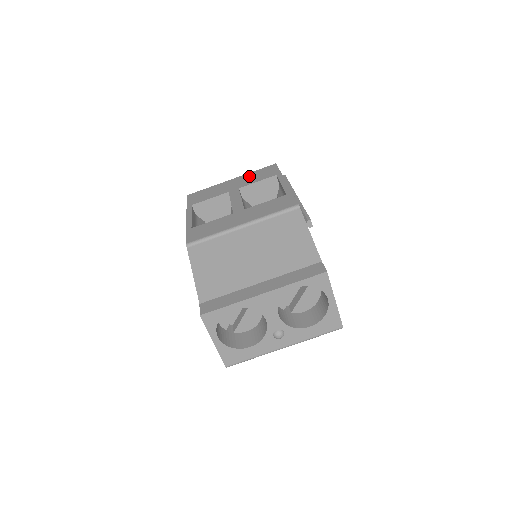
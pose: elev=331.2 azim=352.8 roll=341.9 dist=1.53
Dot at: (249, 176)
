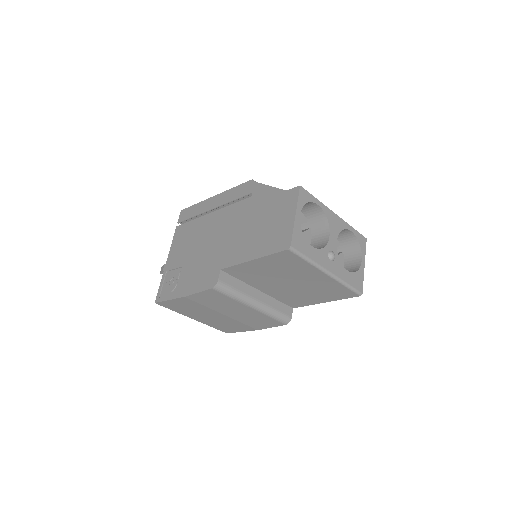
Dot at: occluded
